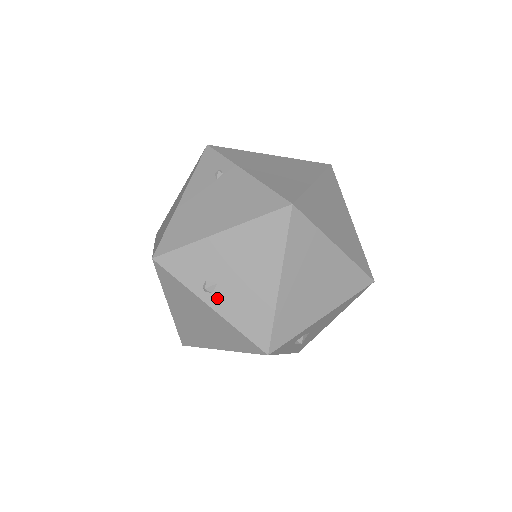
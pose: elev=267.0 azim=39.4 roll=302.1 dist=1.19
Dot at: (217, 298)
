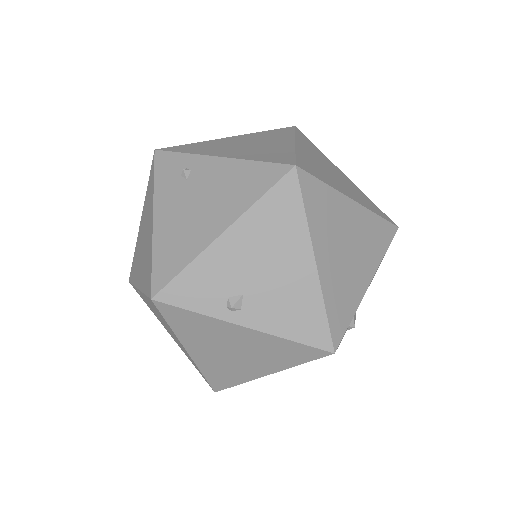
Dot at: (249, 313)
